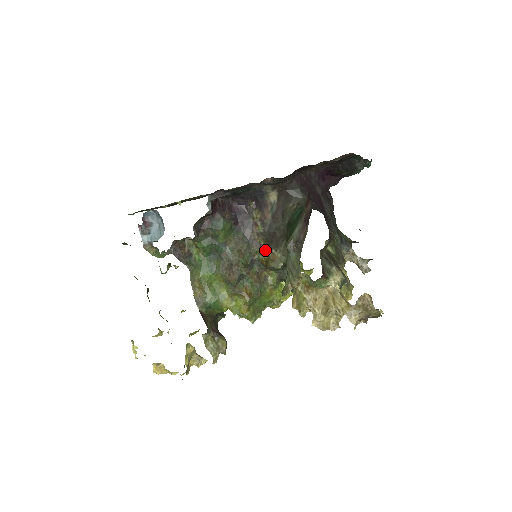
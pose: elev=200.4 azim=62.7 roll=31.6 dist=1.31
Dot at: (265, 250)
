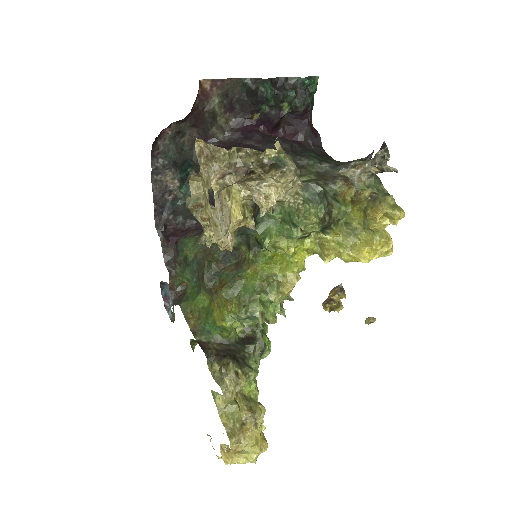
Dot at: occluded
